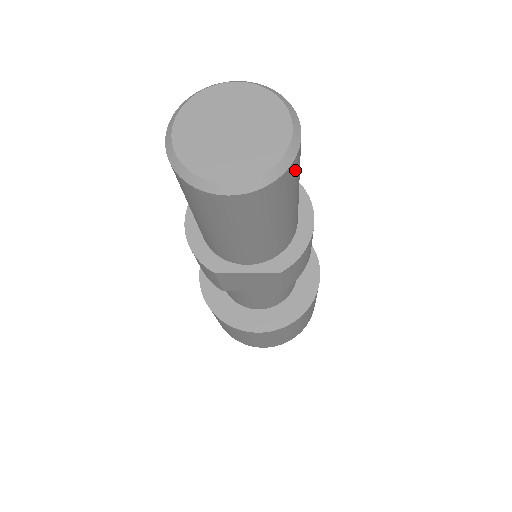
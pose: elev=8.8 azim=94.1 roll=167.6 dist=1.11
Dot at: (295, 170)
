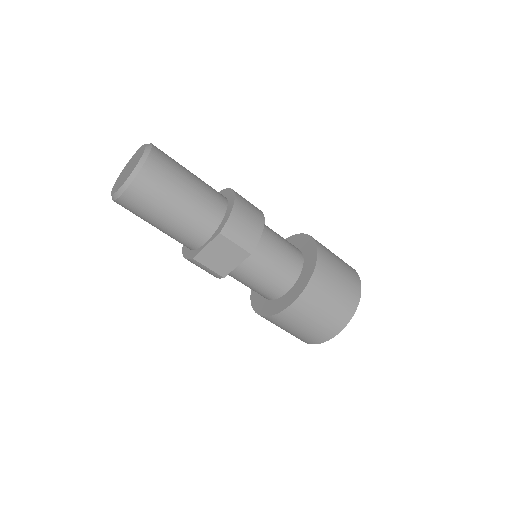
Dot at: (158, 165)
